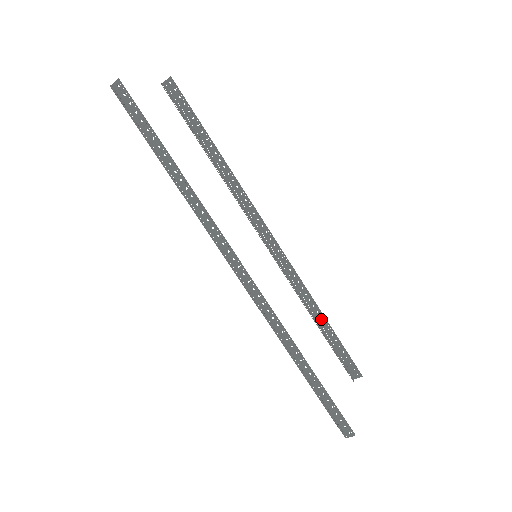
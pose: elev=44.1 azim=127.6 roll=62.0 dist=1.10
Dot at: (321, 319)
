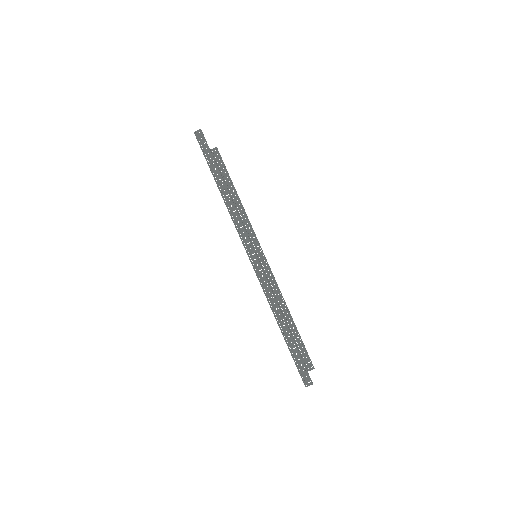
Dot at: (289, 319)
